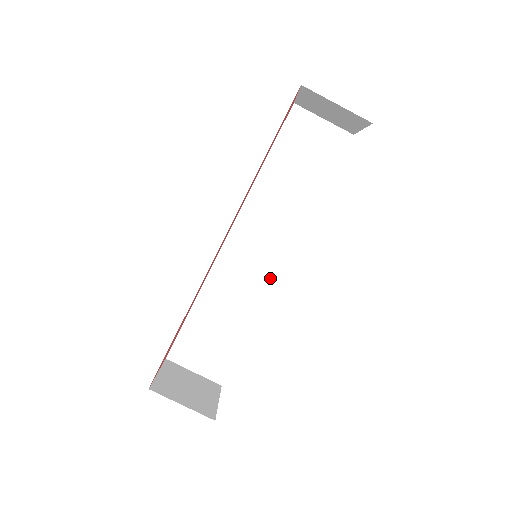
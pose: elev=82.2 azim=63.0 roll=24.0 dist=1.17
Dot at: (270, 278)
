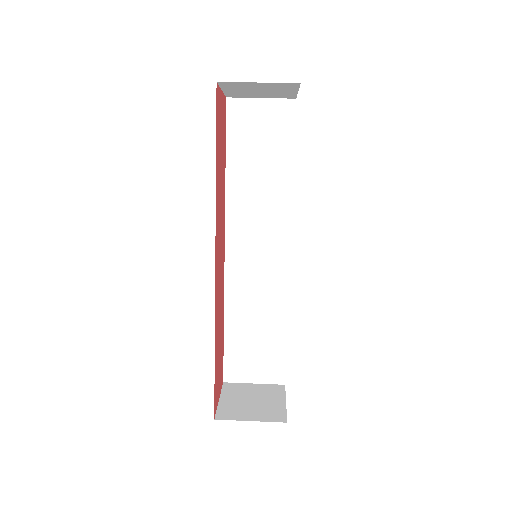
Dot at: (282, 268)
